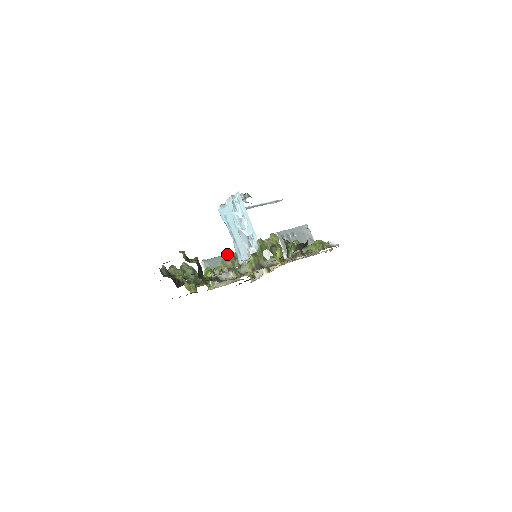
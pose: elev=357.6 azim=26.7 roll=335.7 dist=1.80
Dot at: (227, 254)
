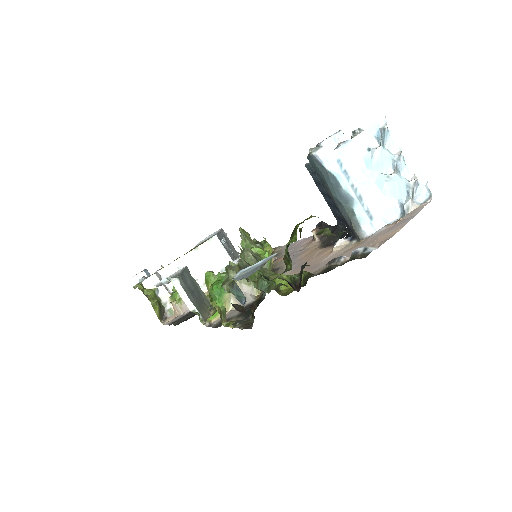
Dot at: (239, 253)
